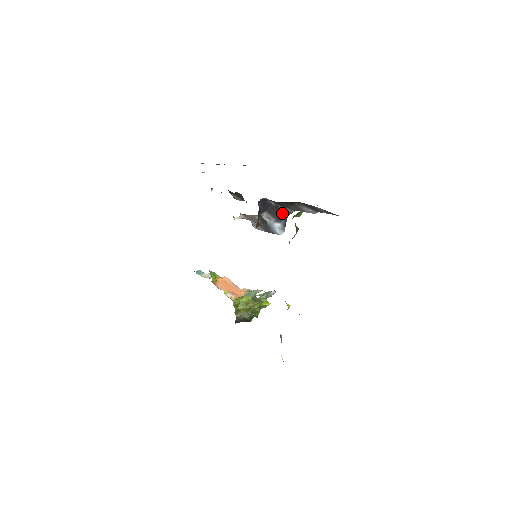
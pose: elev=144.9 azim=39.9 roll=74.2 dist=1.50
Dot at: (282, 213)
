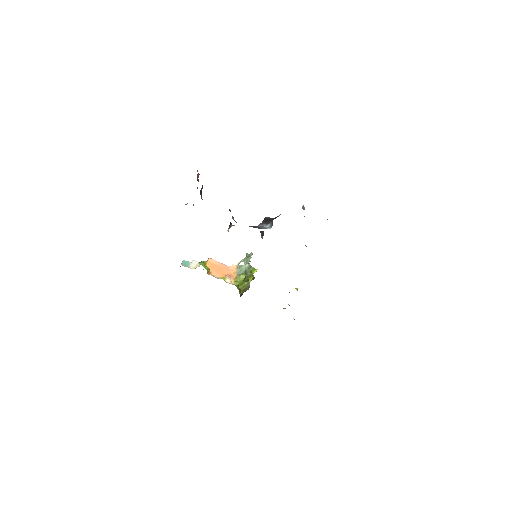
Dot at: (273, 219)
